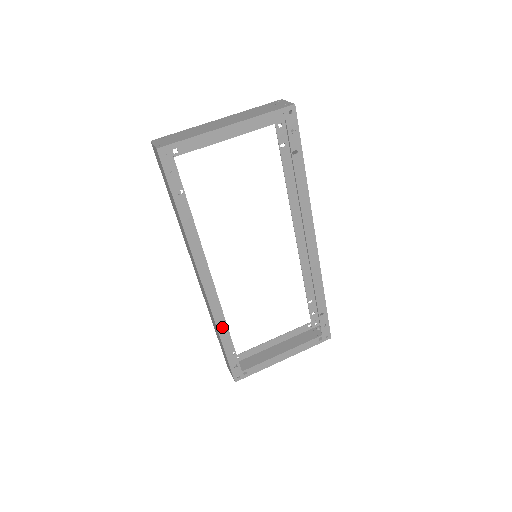
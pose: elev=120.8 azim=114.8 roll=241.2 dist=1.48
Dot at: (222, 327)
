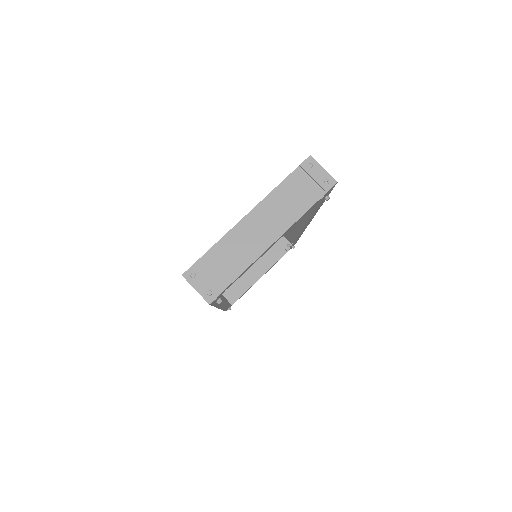
Dot at: occluded
